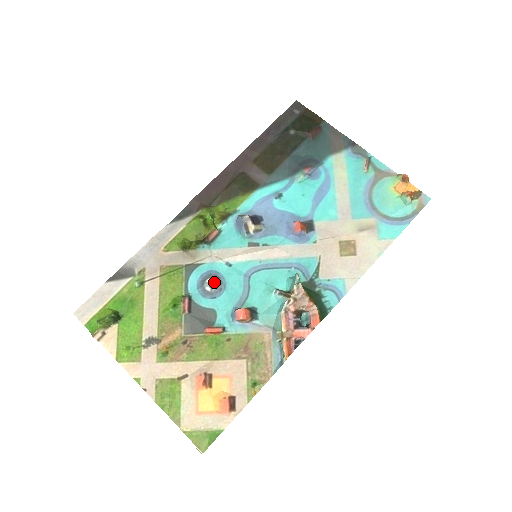
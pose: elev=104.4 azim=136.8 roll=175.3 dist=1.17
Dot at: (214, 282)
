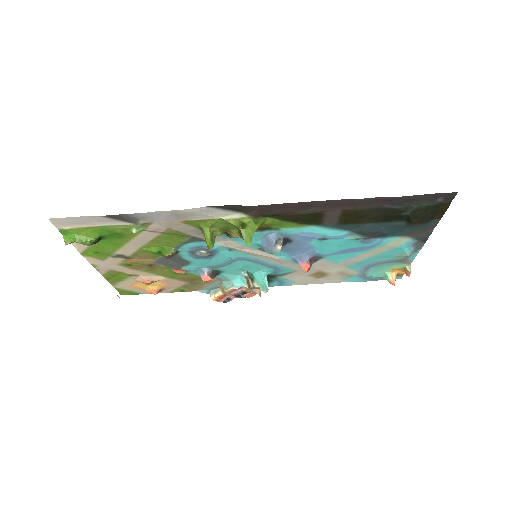
Dot at: (206, 254)
